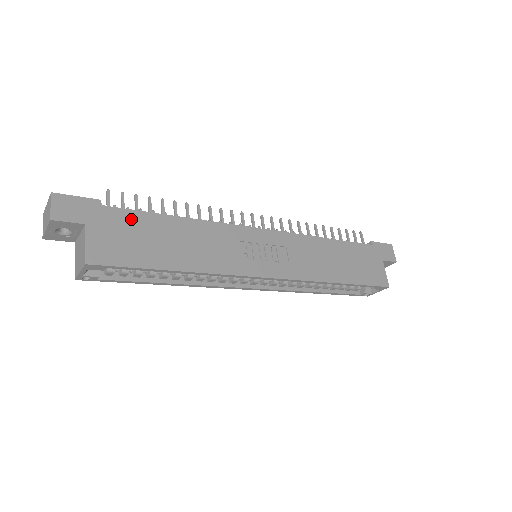
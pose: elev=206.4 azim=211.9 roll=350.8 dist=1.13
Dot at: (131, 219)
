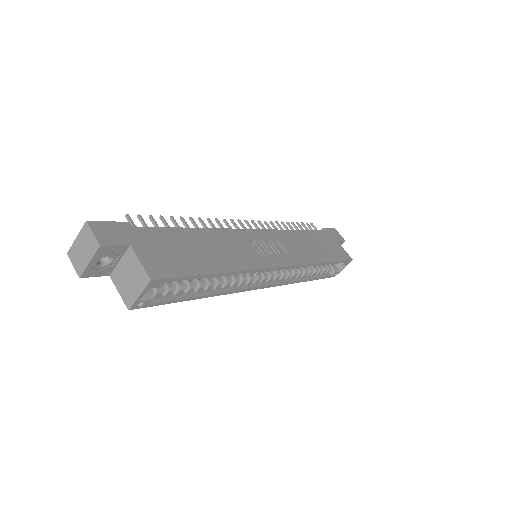
Dot at: (162, 235)
